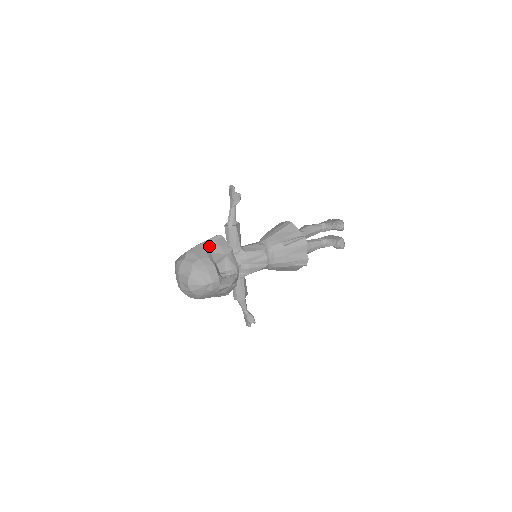
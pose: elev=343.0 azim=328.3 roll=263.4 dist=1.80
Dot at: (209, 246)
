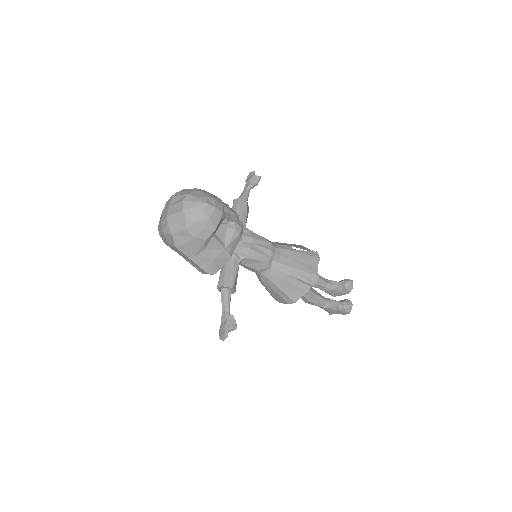
Dot at: occluded
